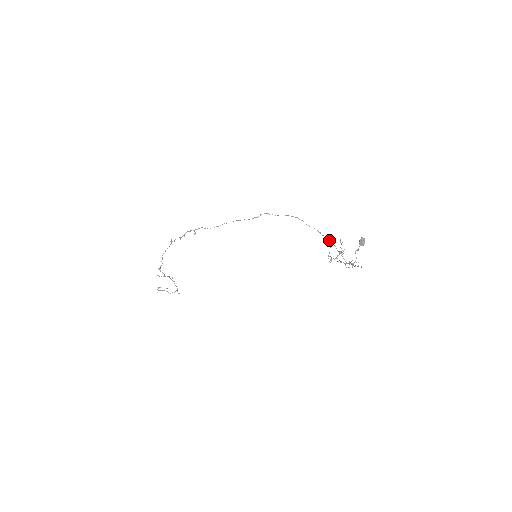
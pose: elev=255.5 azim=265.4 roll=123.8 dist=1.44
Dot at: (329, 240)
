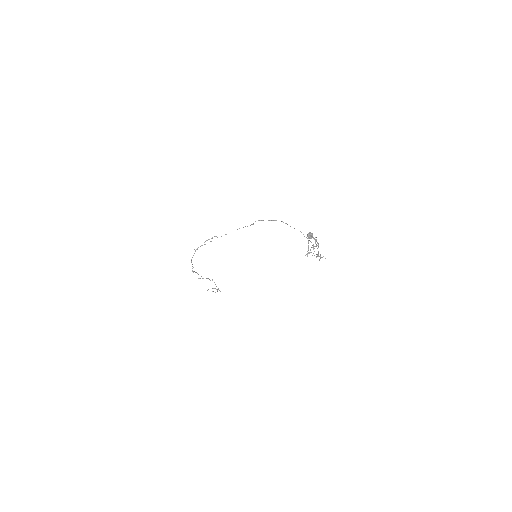
Dot at: (307, 238)
